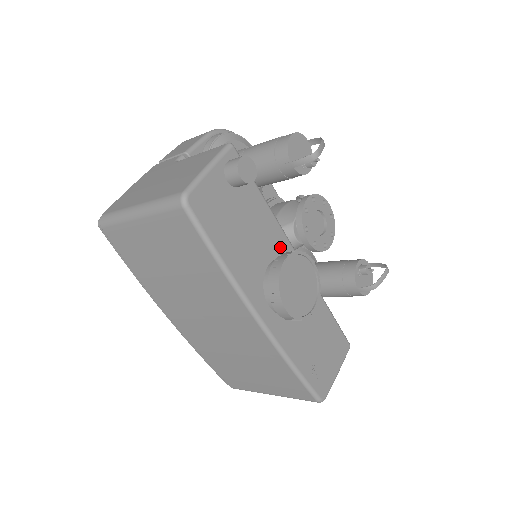
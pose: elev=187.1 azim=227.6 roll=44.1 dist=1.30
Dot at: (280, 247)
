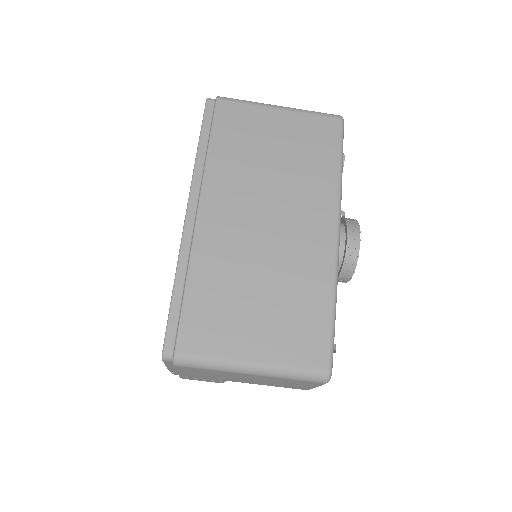
Dot at: occluded
